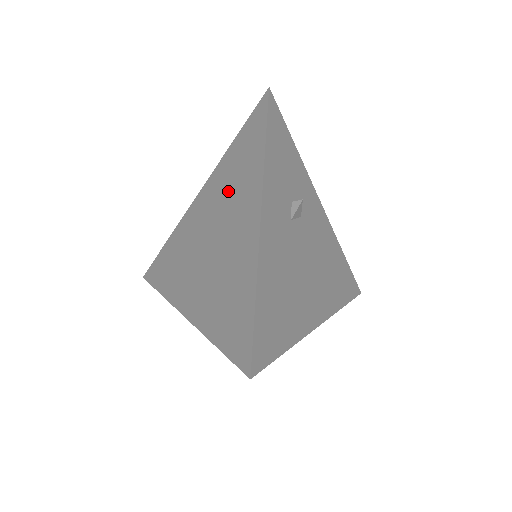
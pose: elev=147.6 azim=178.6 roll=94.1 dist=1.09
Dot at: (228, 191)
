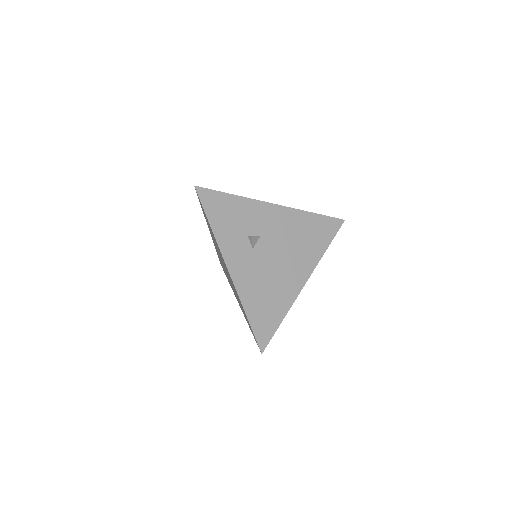
Dot at: occluded
